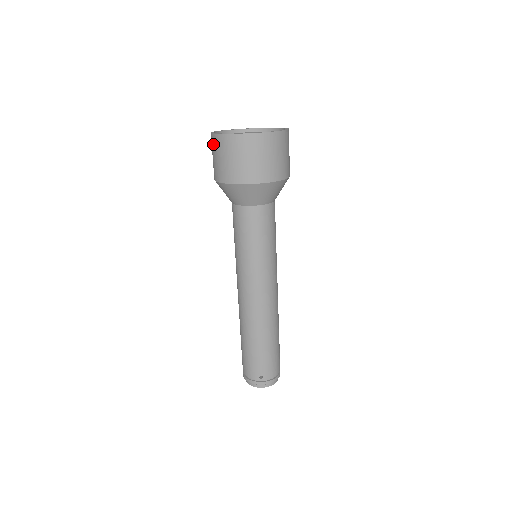
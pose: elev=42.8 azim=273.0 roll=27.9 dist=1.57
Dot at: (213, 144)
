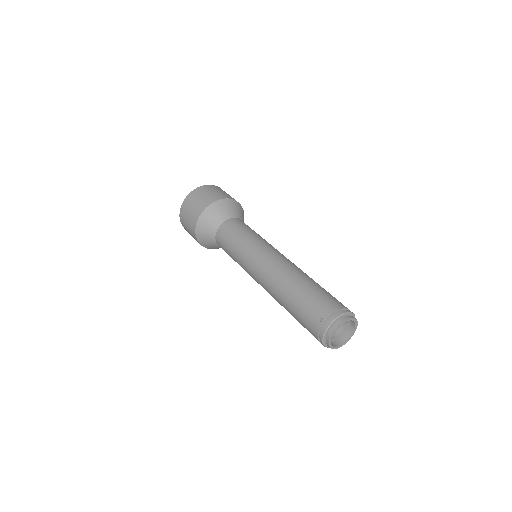
Dot at: (186, 230)
